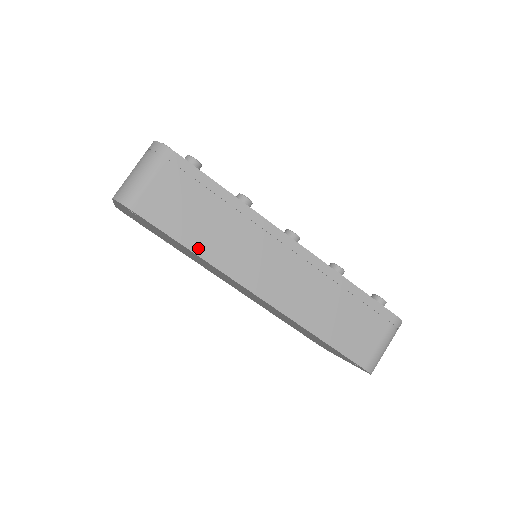
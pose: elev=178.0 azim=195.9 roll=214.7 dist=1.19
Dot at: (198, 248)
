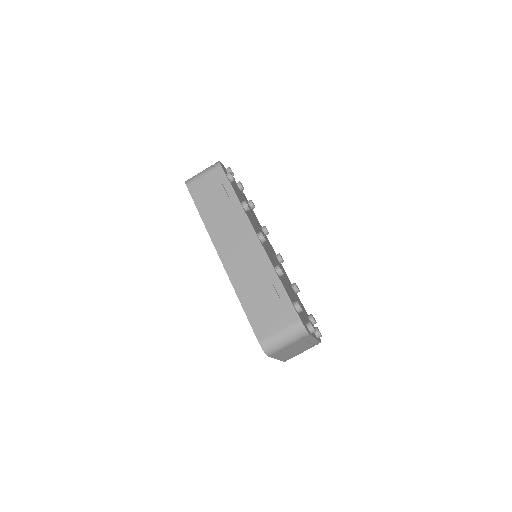
Dot at: (205, 217)
